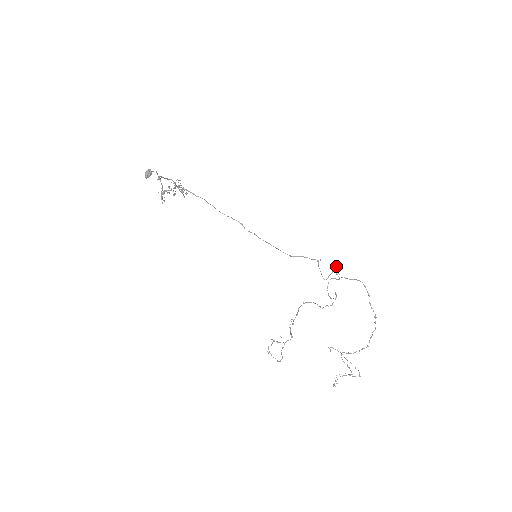
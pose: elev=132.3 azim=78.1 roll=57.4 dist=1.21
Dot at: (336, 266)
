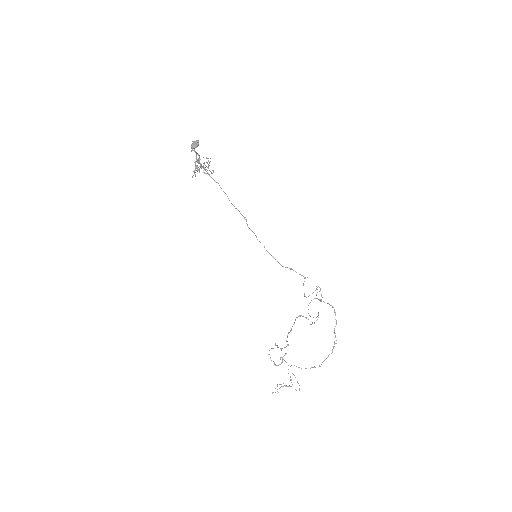
Dot at: (320, 288)
